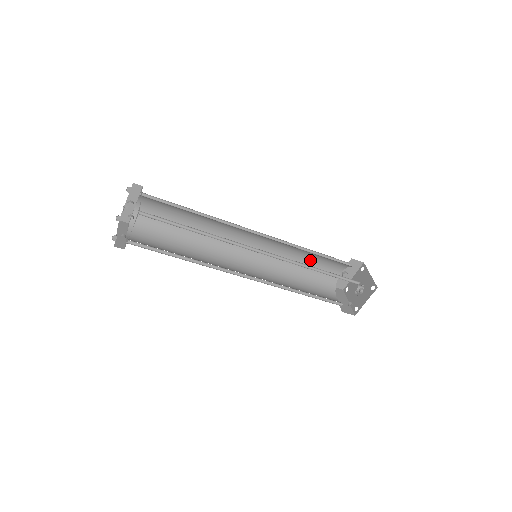
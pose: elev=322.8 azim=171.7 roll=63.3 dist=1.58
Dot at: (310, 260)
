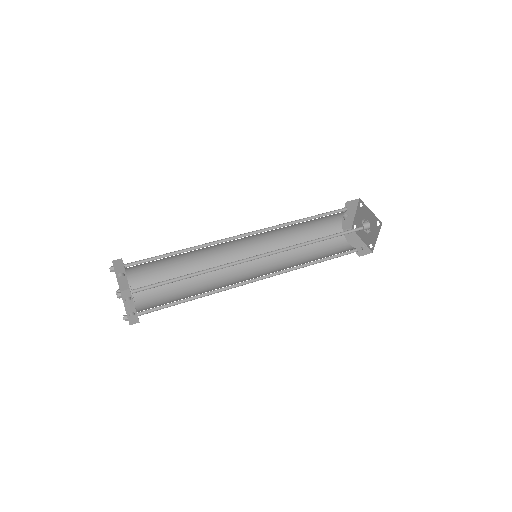
Dot at: (307, 225)
